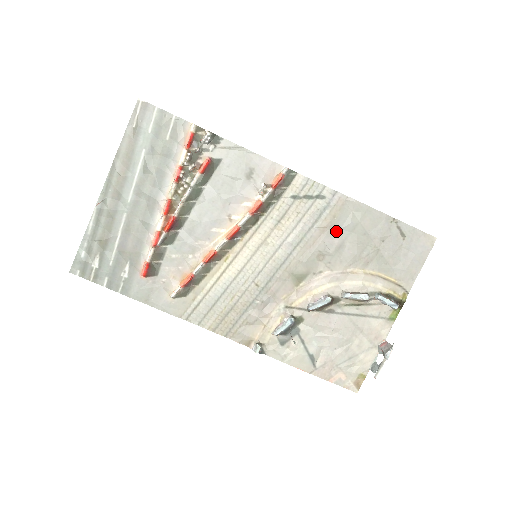
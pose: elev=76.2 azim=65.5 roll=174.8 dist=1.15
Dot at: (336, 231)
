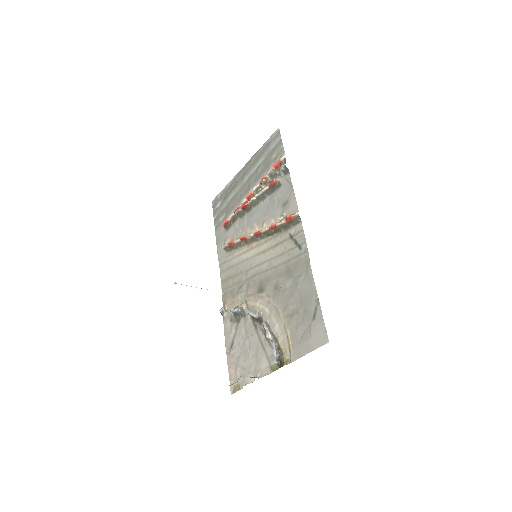
Dot at: (291, 277)
